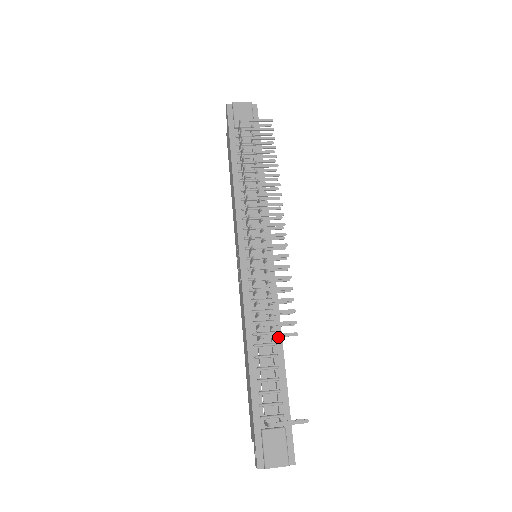
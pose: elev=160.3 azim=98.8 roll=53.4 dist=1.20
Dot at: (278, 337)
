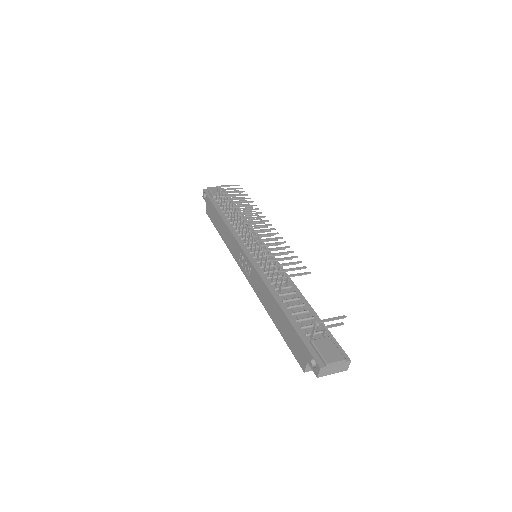
Dot at: (295, 289)
